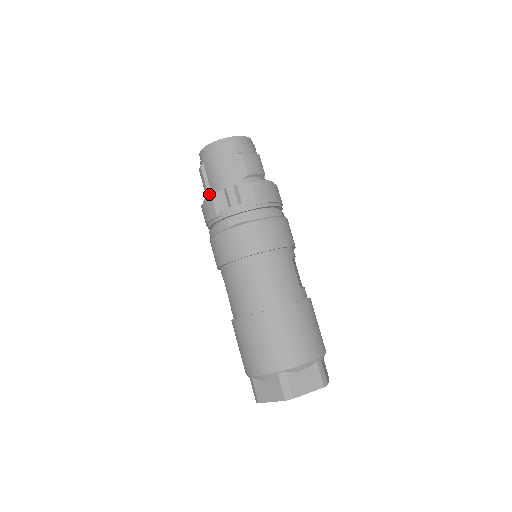
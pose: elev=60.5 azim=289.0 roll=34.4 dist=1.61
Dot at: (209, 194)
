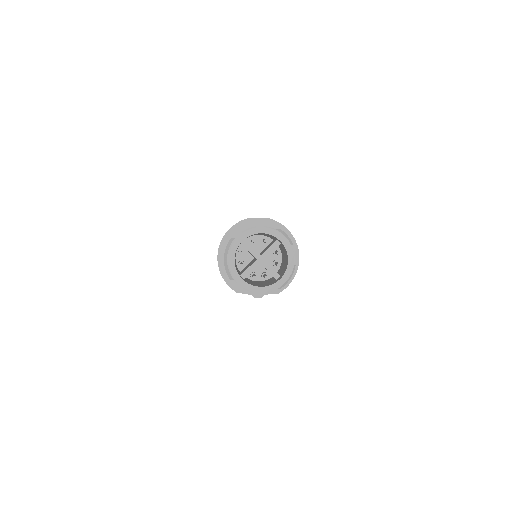
Dot at: occluded
